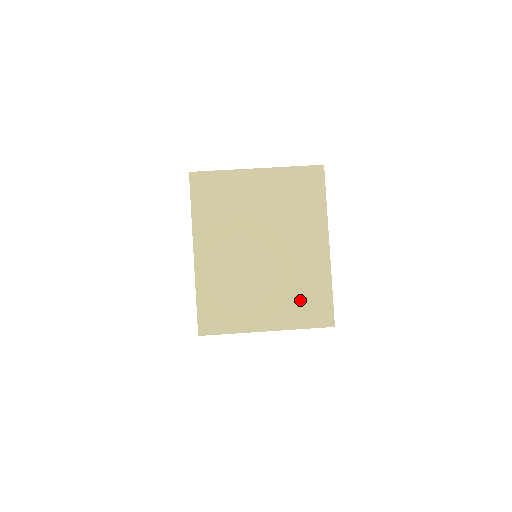
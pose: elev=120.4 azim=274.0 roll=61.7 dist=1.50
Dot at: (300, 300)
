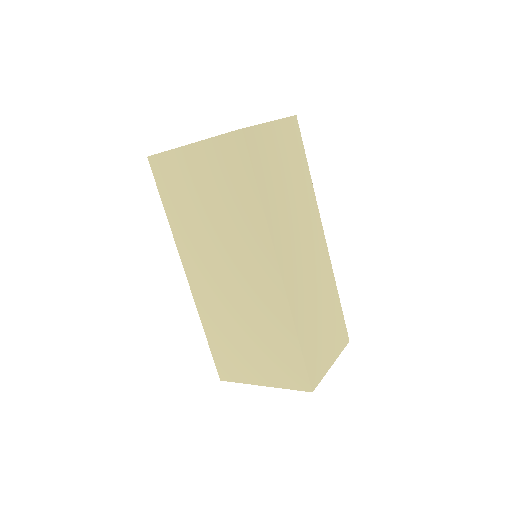
Dot at: occluded
